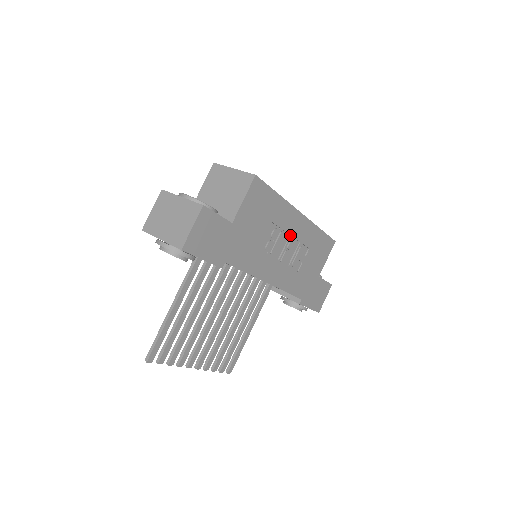
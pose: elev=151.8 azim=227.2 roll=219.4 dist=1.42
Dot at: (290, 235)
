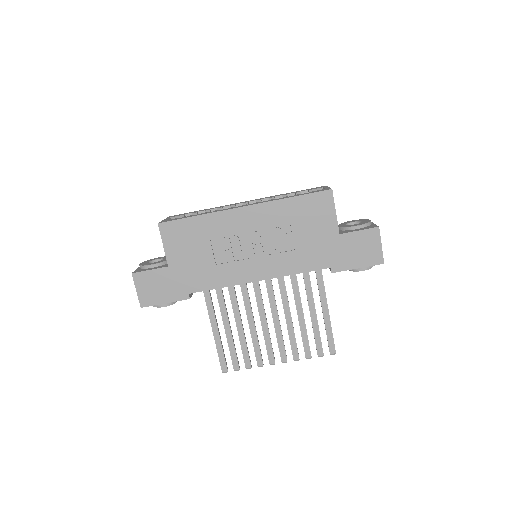
Dot at: (247, 231)
